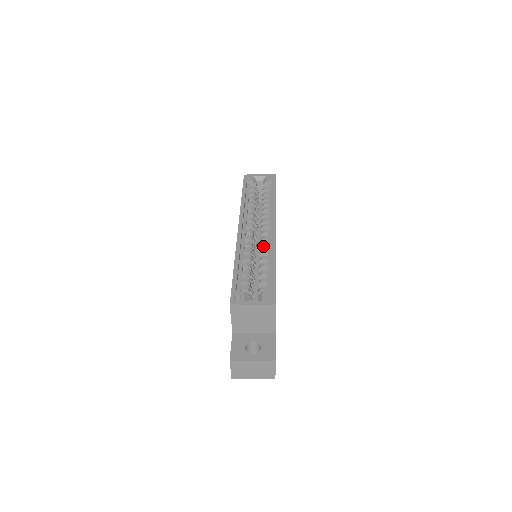
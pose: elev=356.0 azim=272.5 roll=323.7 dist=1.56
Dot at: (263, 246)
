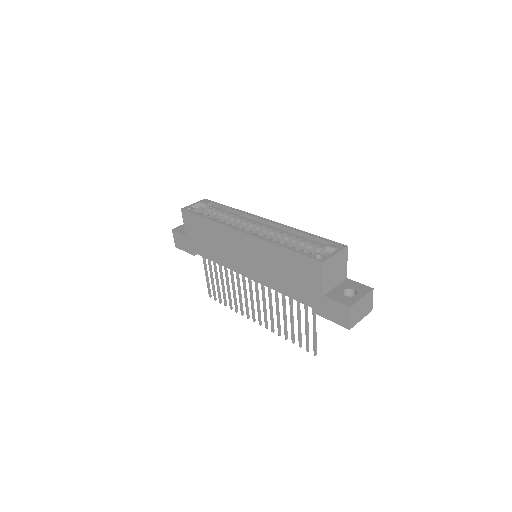
Dot at: (274, 233)
